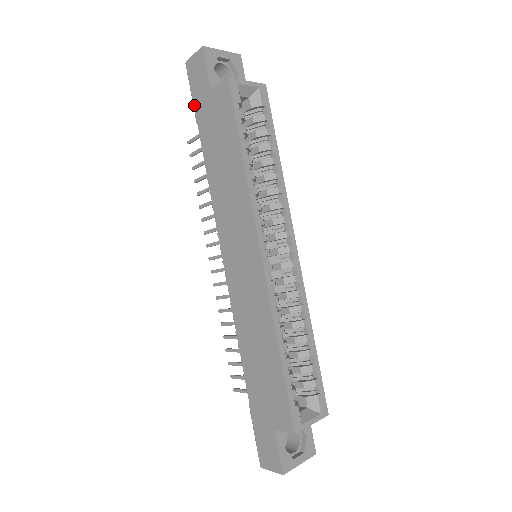
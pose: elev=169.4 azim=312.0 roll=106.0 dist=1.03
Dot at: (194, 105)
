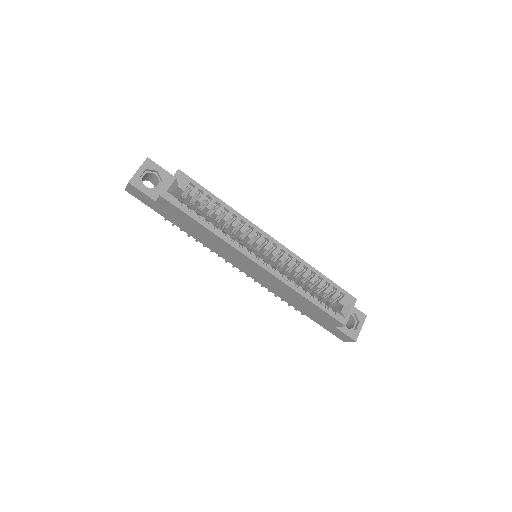
Dot at: occluded
